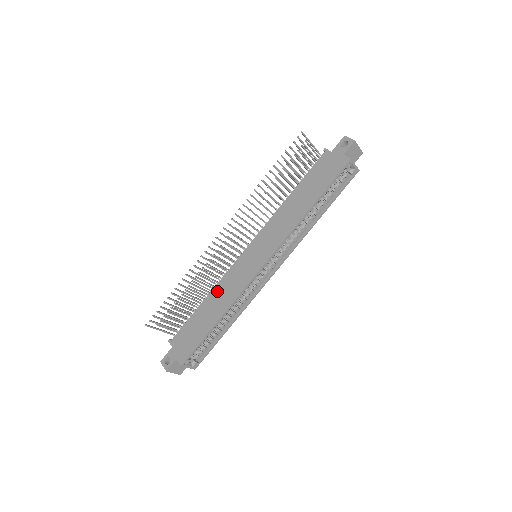
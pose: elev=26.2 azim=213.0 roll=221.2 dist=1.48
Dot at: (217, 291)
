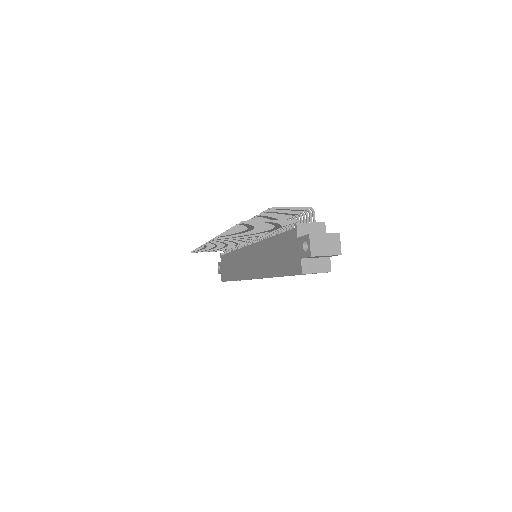
Dot at: (235, 257)
